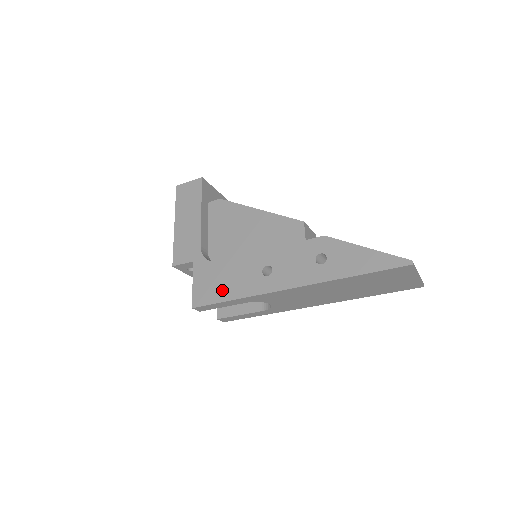
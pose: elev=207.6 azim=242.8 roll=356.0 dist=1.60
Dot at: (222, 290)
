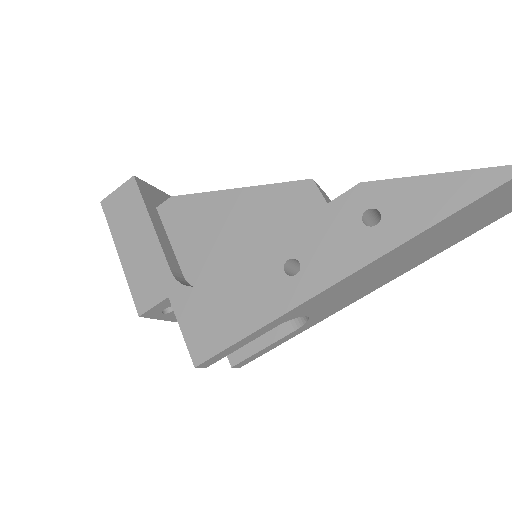
Dot at: (232, 322)
